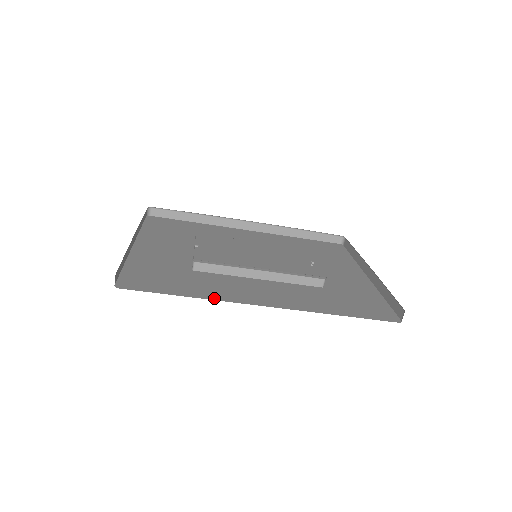
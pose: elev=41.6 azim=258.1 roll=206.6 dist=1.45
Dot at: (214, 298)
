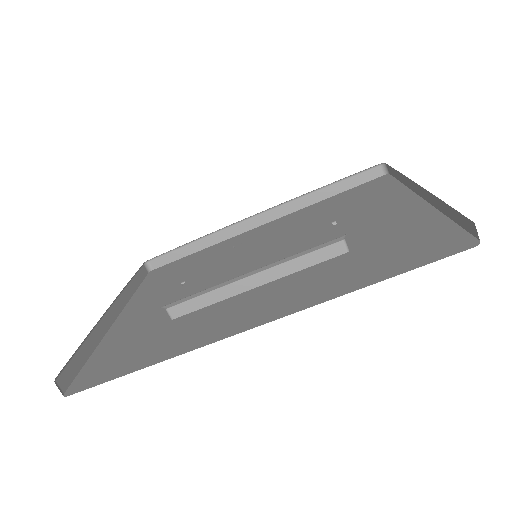
Dot at: (182, 351)
